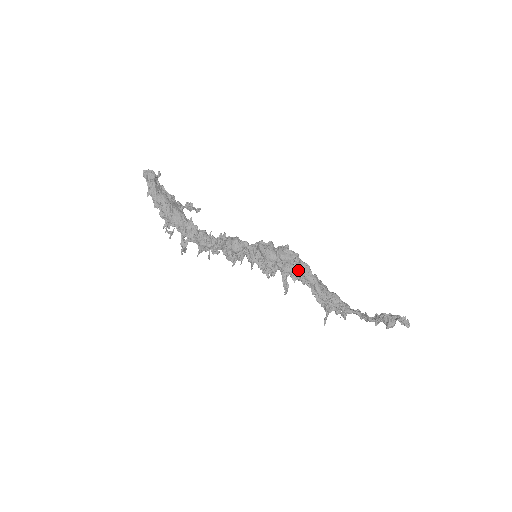
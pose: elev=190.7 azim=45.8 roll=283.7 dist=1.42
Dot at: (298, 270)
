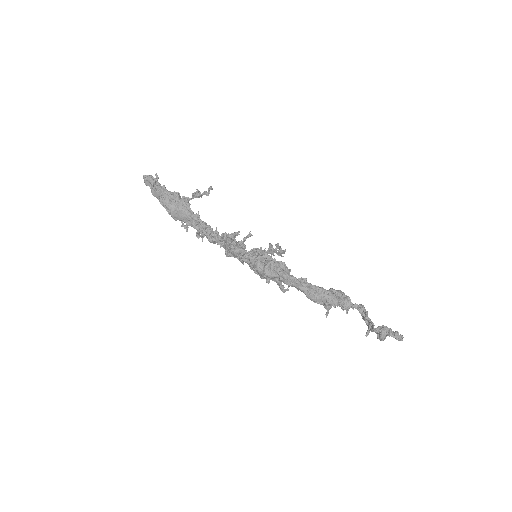
Dot at: (286, 284)
